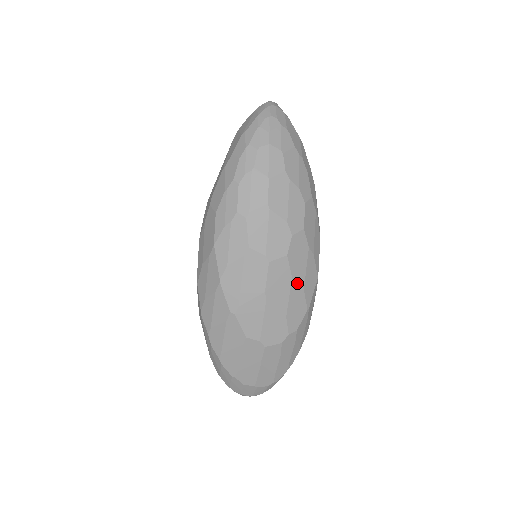
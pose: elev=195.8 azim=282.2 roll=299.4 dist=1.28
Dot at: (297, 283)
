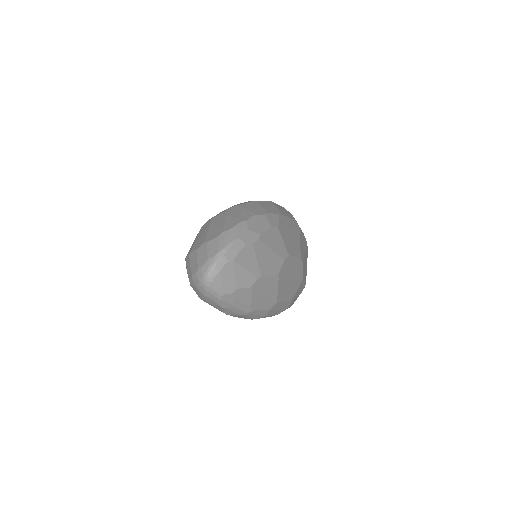
Dot at: occluded
